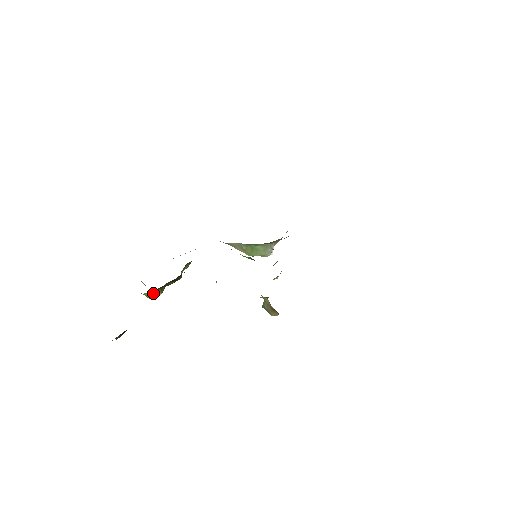
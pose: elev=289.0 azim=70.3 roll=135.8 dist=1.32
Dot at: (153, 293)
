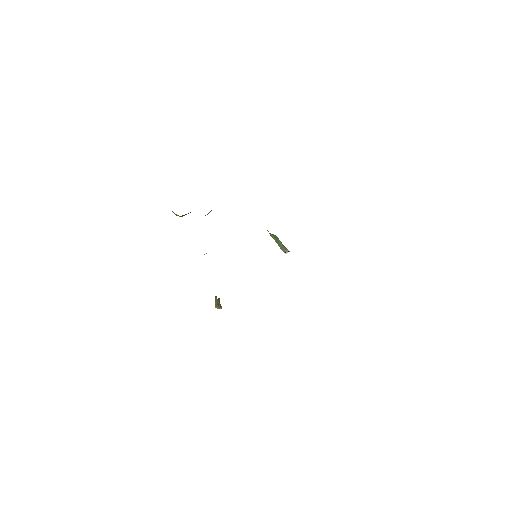
Dot at: occluded
